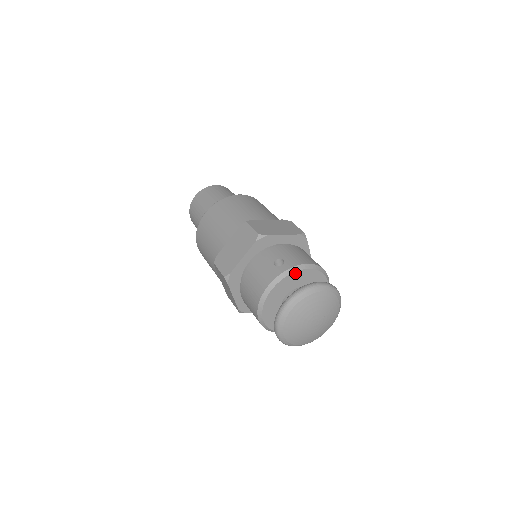
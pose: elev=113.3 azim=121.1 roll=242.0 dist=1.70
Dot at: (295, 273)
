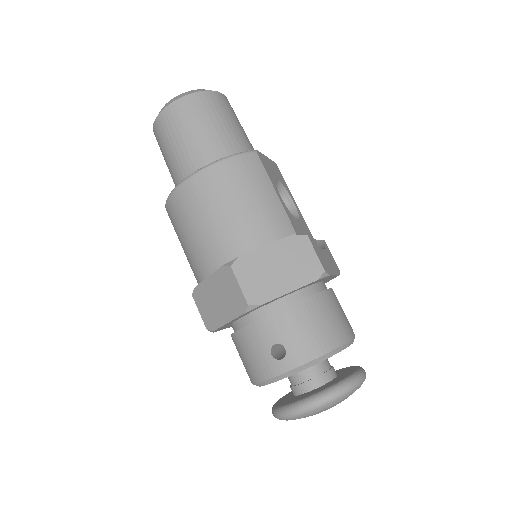
Dot at: (300, 371)
